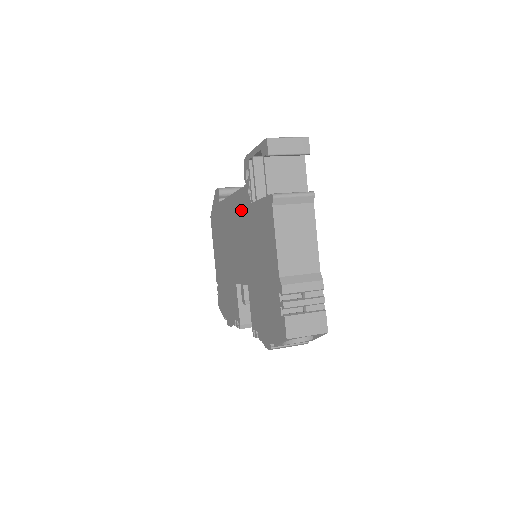
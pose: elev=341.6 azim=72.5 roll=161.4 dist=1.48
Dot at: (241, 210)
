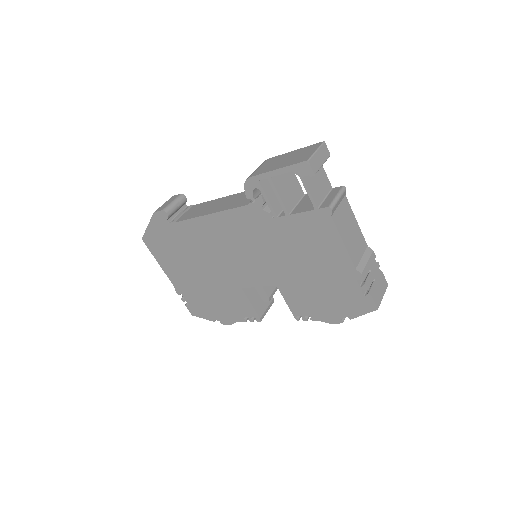
Dot at: (245, 226)
